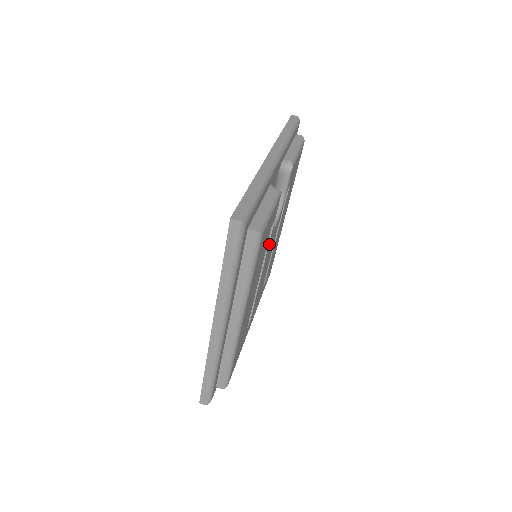
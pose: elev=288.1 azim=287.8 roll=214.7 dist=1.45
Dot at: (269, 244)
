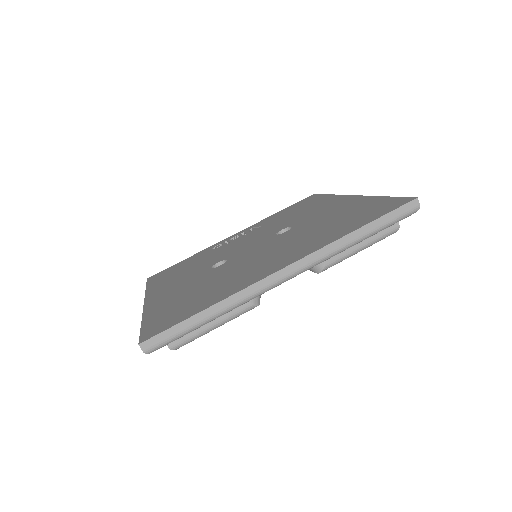
Dot at: occluded
